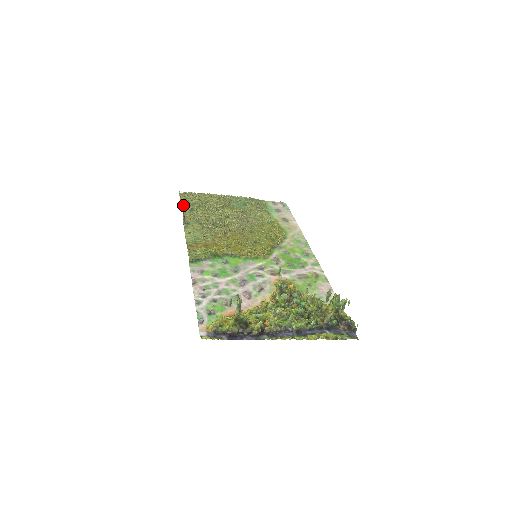
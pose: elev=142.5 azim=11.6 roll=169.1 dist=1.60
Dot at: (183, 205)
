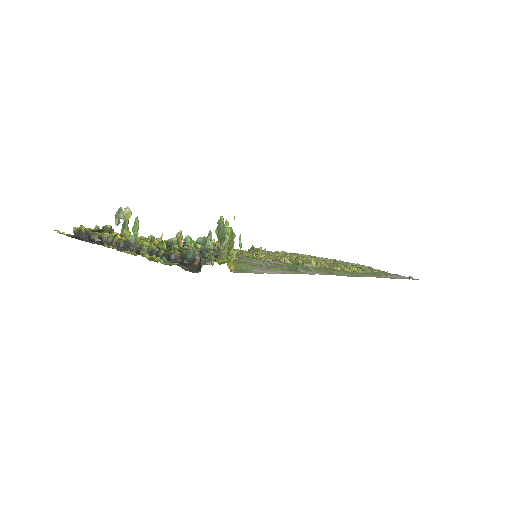
Dot at: occluded
